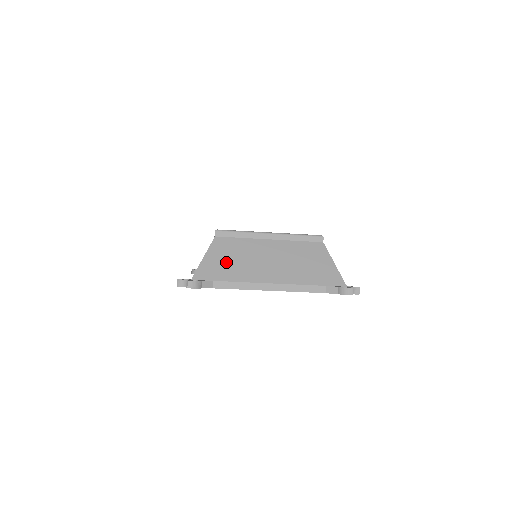
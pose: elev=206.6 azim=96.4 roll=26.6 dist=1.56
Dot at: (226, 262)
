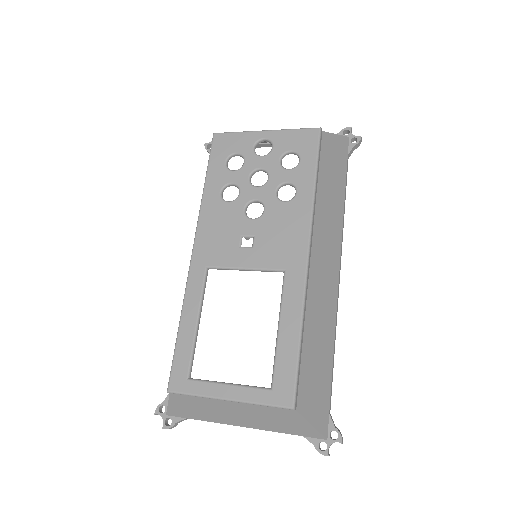
Dot at: (191, 410)
